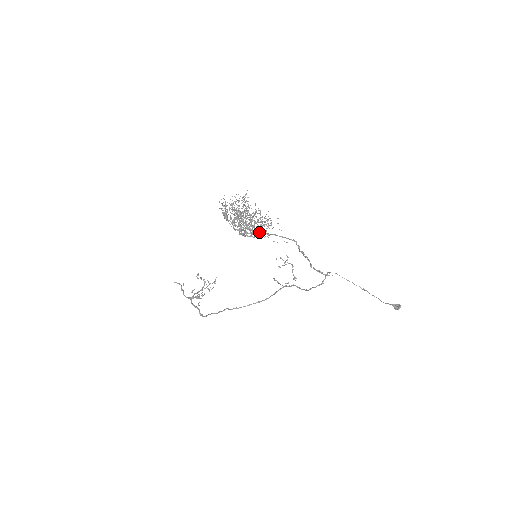
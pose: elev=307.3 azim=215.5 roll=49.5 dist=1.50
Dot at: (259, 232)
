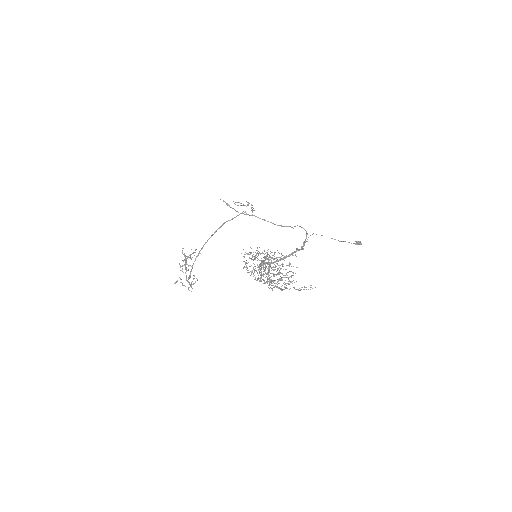
Dot at: occluded
